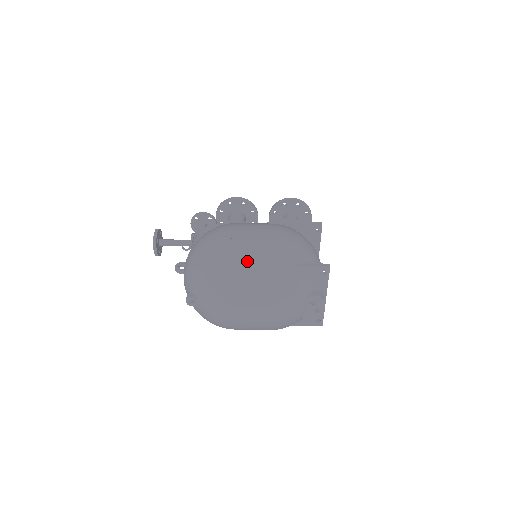
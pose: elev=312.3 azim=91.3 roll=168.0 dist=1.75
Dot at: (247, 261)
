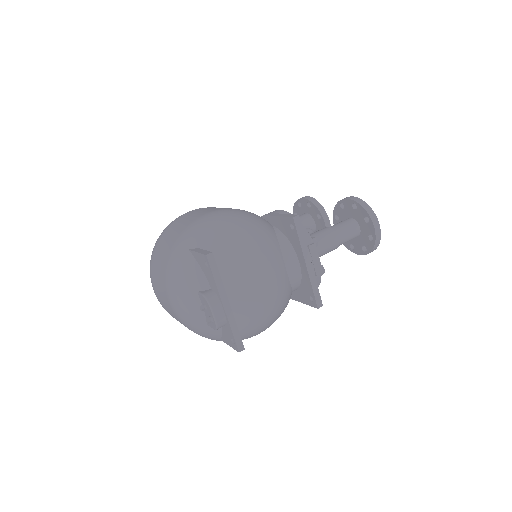
Dot at: (167, 238)
